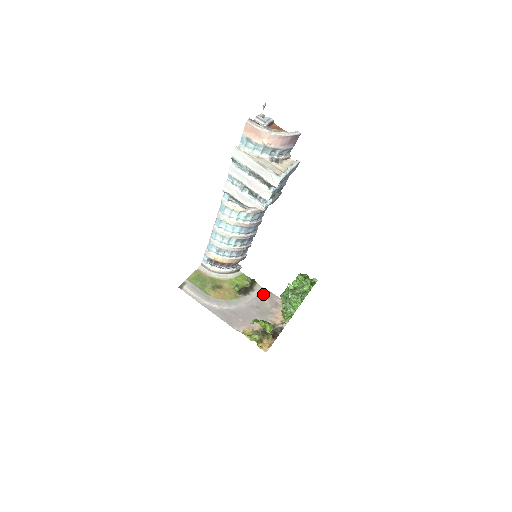
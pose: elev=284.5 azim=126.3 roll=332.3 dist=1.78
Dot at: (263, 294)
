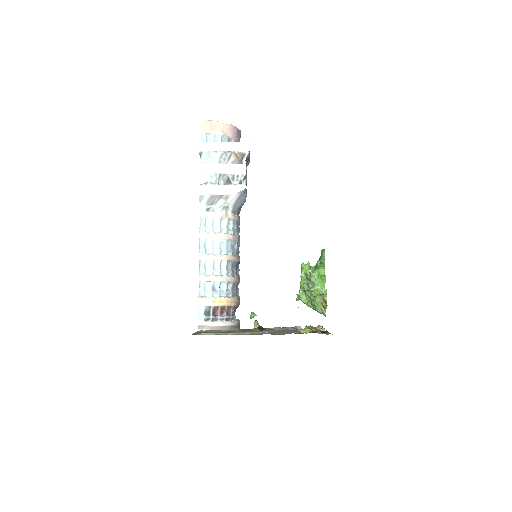
Dot at: (279, 328)
